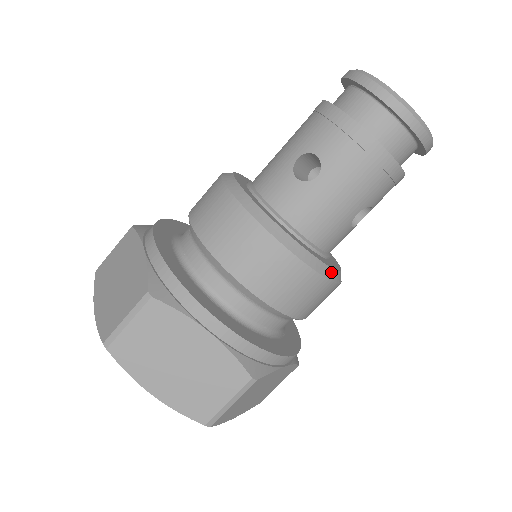
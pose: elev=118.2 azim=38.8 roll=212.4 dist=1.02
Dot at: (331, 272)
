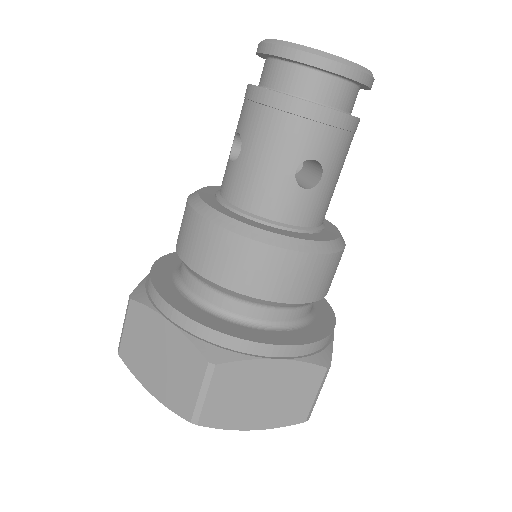
Dot at: (281, 239)
